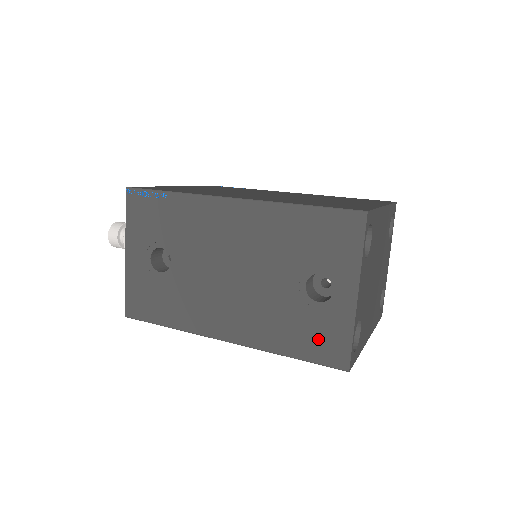
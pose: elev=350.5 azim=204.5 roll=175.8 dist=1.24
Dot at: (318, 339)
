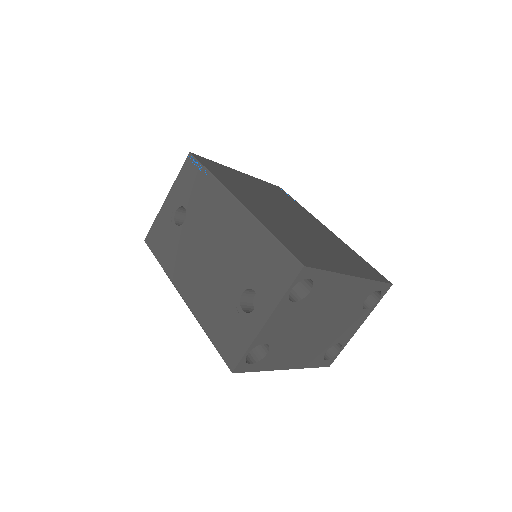
Dot at: (228, 336)
